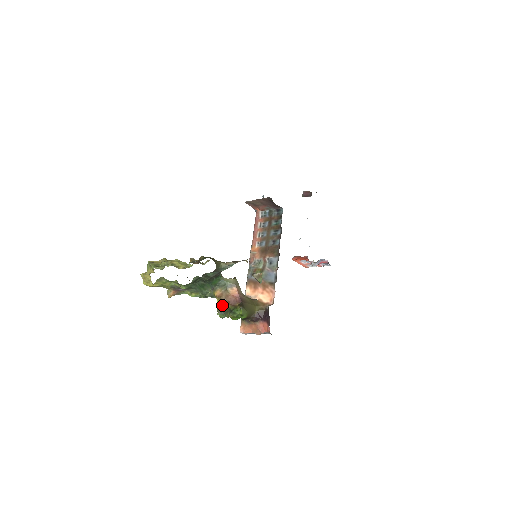
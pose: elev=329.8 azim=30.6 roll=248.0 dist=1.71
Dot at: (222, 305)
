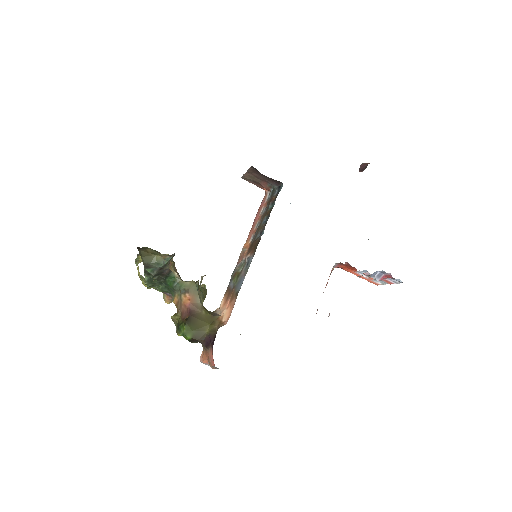
Dot at: (175, 317)
